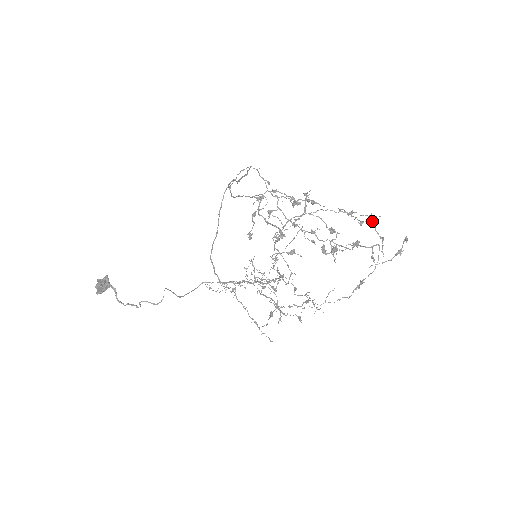
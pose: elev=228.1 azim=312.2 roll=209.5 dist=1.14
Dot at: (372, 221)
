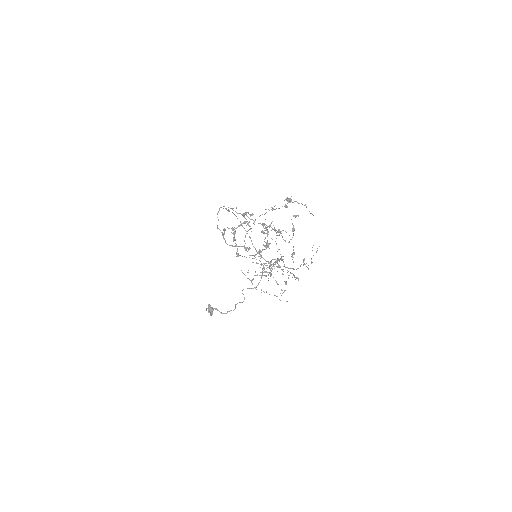
Dot at: (290, 202)
